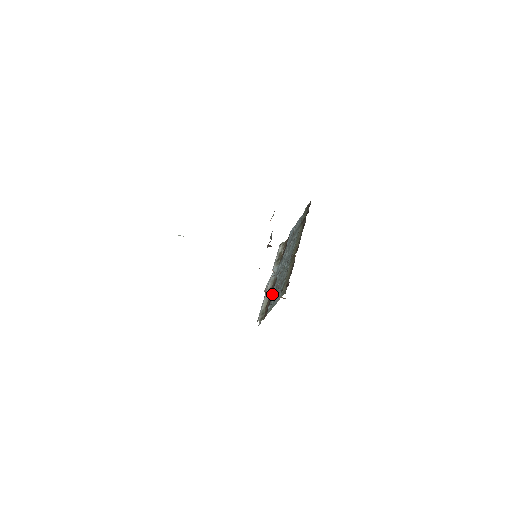
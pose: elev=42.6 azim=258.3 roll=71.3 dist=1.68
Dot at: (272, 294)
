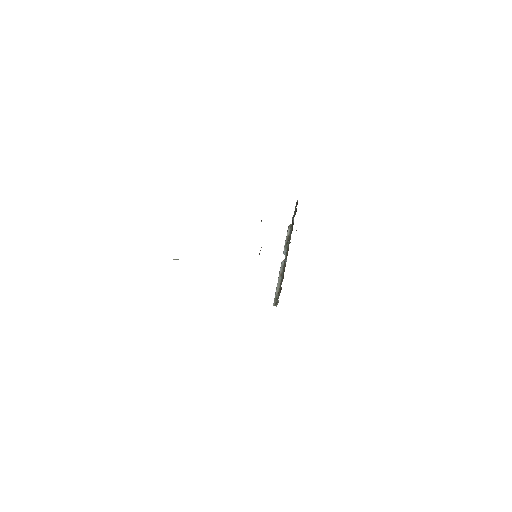
Dot at: occluded
